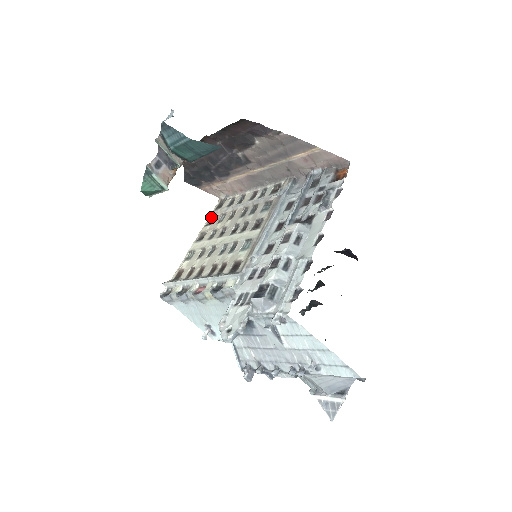
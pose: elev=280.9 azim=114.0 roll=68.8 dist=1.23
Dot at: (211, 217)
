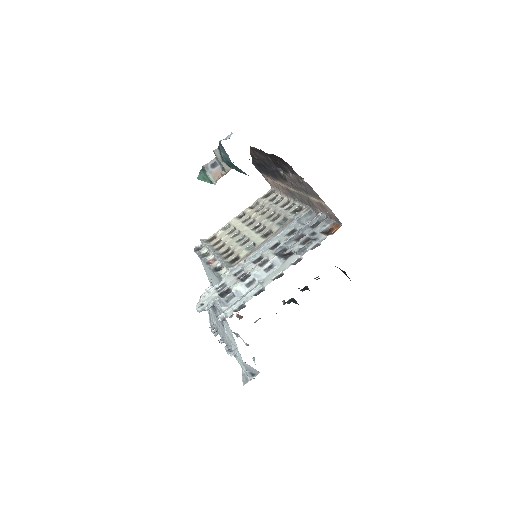
Dot at: (257, 202)
